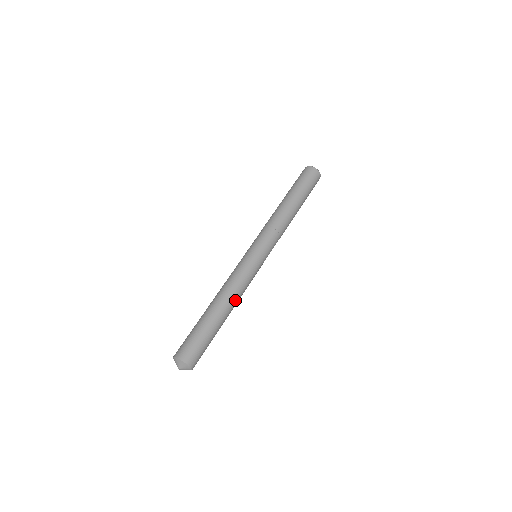
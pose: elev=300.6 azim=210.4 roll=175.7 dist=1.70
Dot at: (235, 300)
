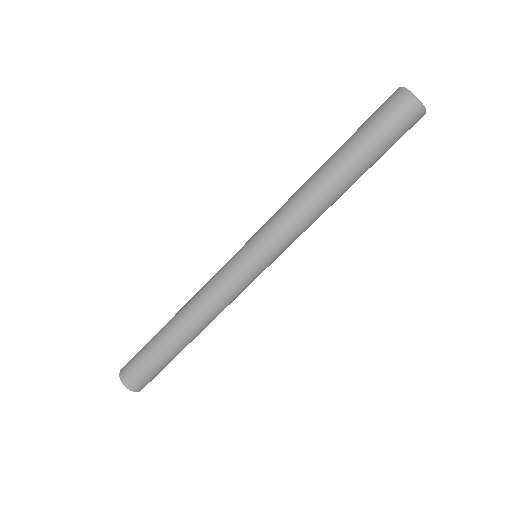
Dot at: (208, 323)
